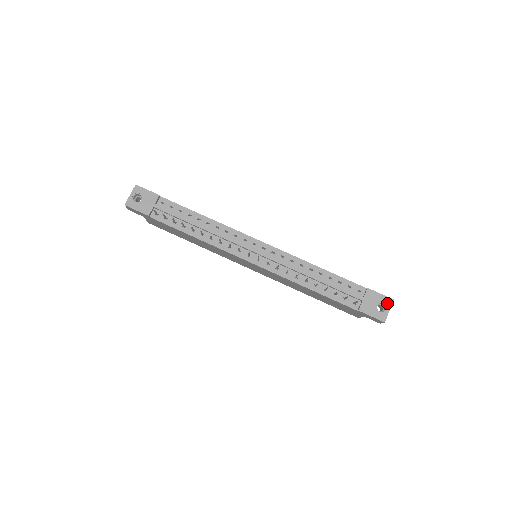
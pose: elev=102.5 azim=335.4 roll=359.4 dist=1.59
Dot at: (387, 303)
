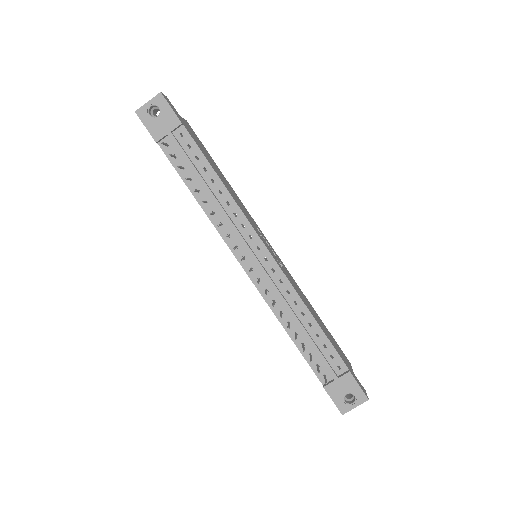
Dot at: (359, 399)
